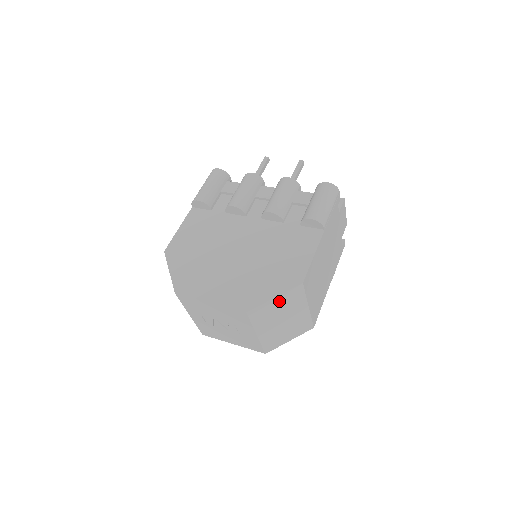
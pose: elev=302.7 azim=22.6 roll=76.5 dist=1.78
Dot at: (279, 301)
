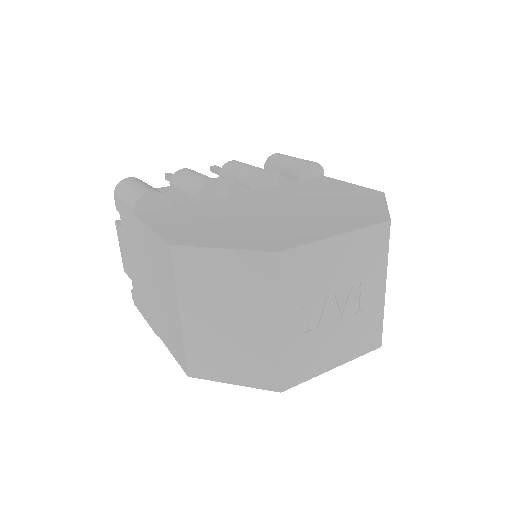
Dot at: occluded
